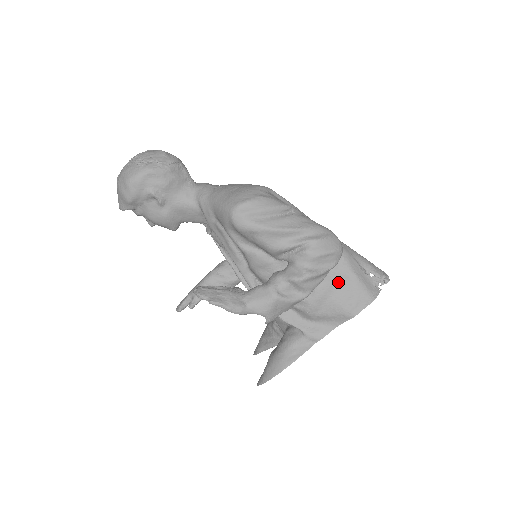
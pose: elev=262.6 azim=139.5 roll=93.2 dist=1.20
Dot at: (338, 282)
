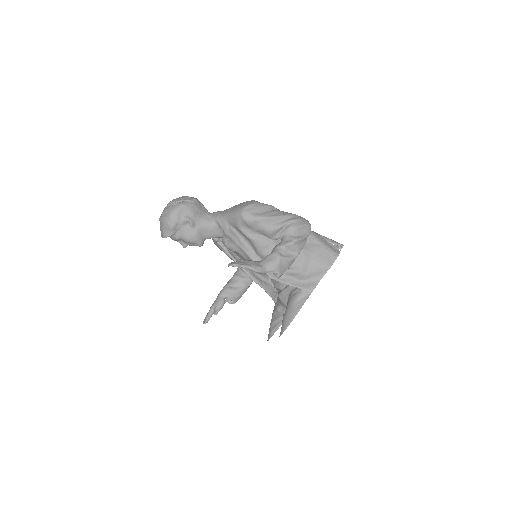
Dot at: (314, 249)
